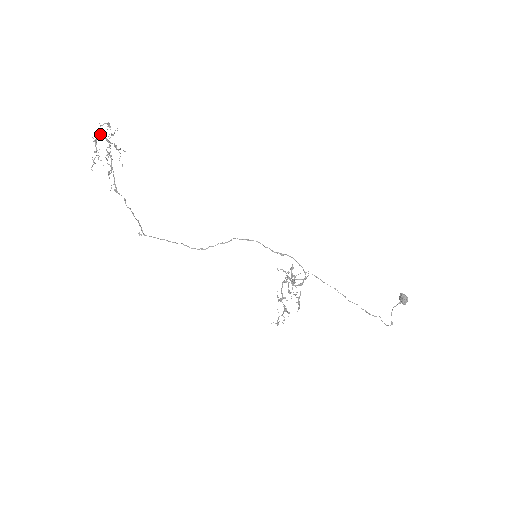
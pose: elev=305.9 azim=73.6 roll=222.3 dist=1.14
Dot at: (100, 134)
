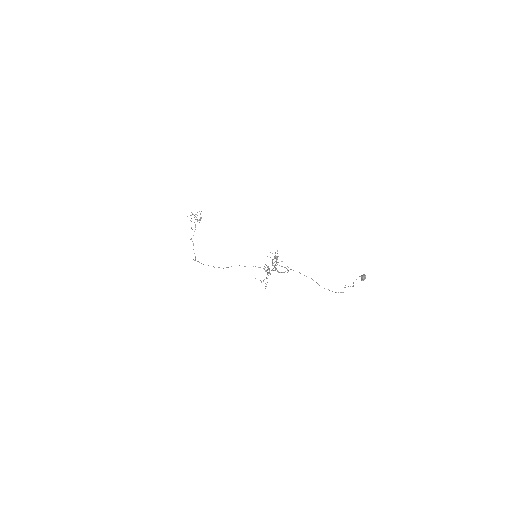
Dot at: occluded
